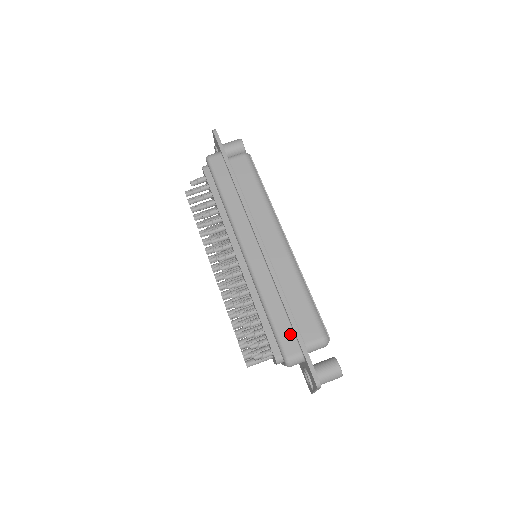
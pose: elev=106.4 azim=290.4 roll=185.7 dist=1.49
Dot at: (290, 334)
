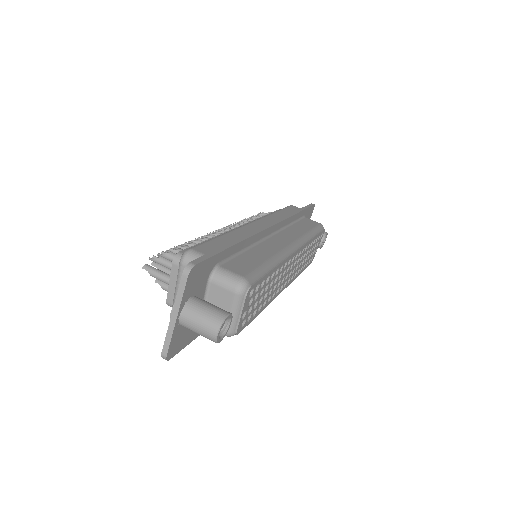
Dot at: (217, 248)
